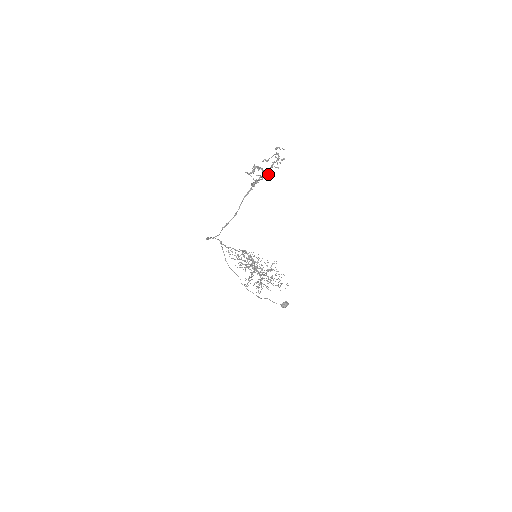
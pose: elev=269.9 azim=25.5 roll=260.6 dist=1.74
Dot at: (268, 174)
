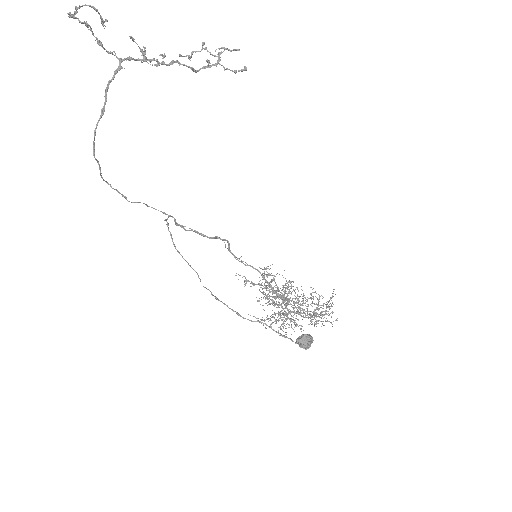
Dot at: (180, 64)
